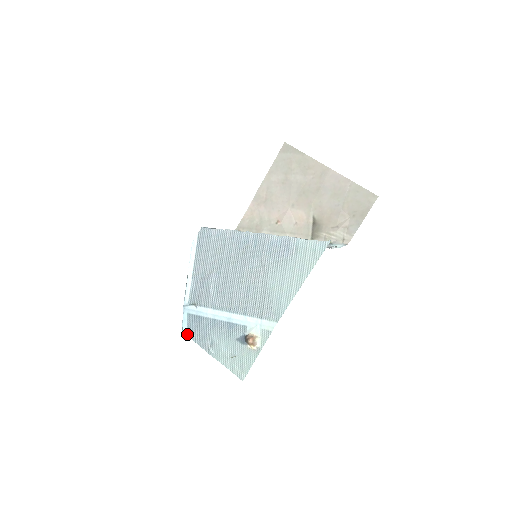
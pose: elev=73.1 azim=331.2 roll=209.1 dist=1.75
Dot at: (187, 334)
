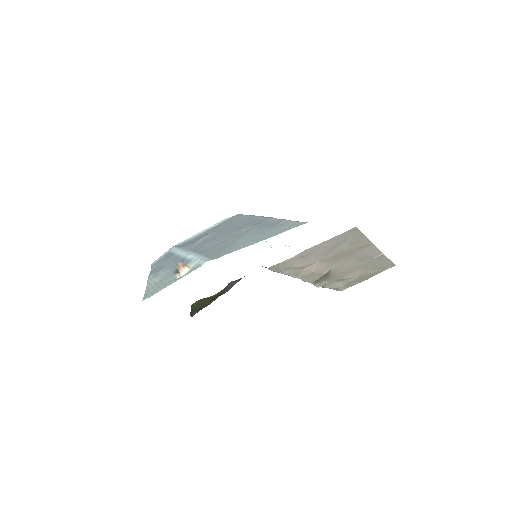
Dot at: (153, 264)
